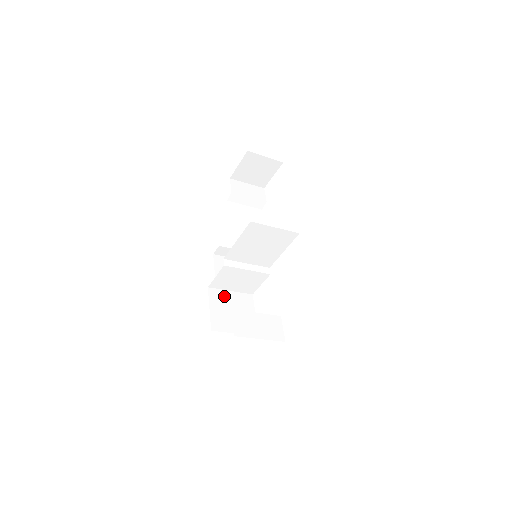
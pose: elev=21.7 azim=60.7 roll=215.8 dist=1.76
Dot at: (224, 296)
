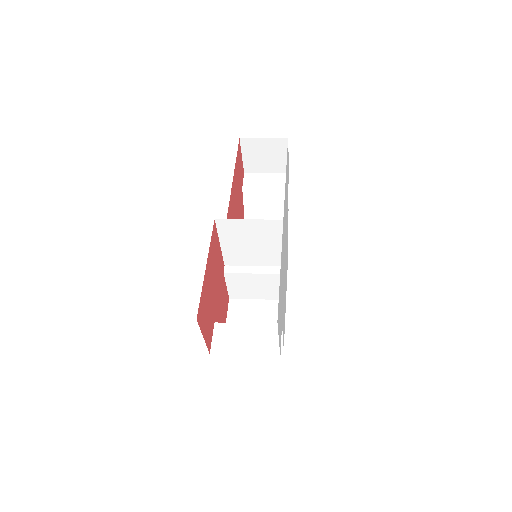
Dot at: (247, 306)
